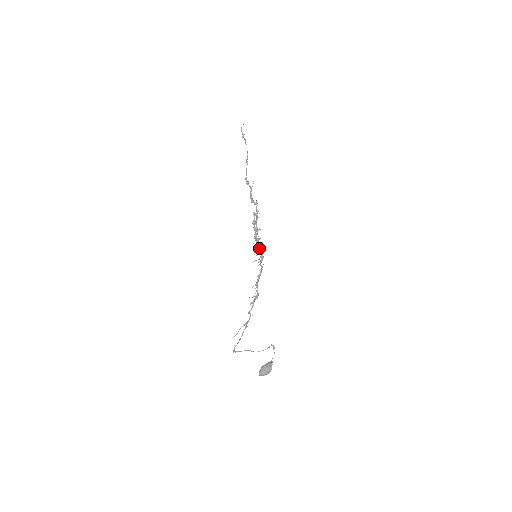
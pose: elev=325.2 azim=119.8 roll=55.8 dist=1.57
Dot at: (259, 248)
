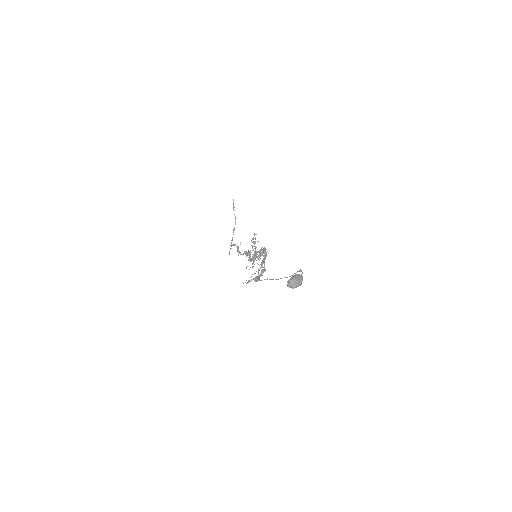
Dot at: (257, 256)
